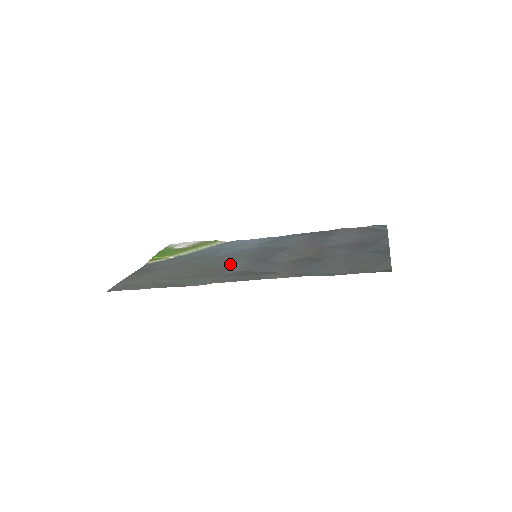
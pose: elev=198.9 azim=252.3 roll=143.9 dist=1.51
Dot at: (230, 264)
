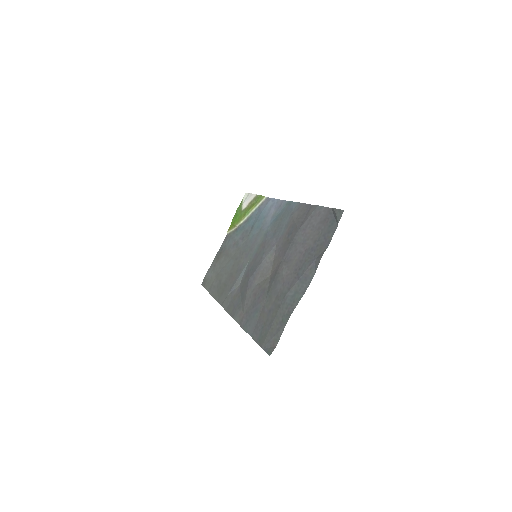
Dot at: (242, 268)
